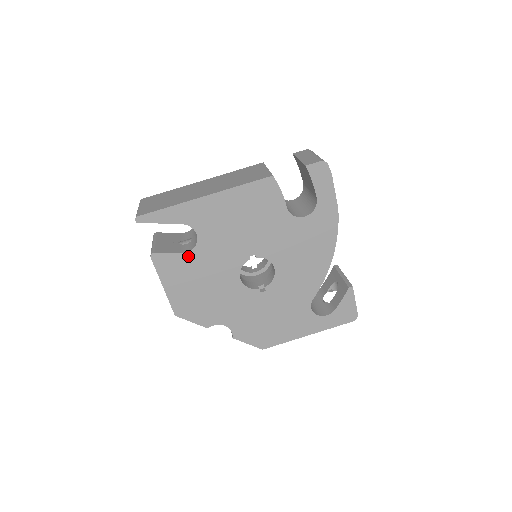
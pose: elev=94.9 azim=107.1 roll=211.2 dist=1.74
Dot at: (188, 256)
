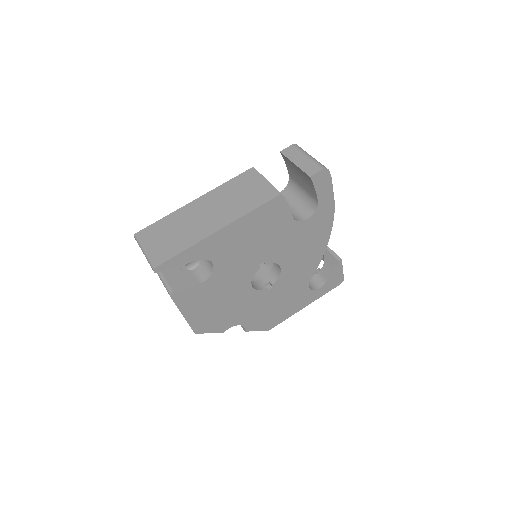
Dot at: (205, 284)
